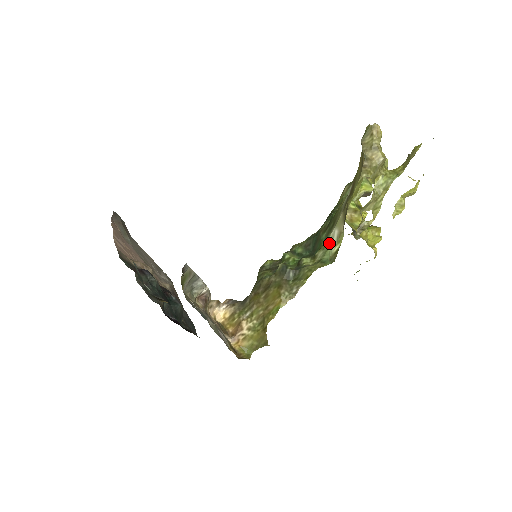
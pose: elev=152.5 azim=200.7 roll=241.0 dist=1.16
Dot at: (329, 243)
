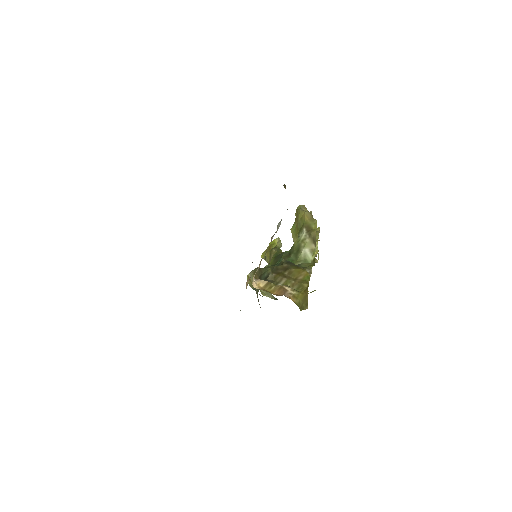
Dot at: (304, 257)
